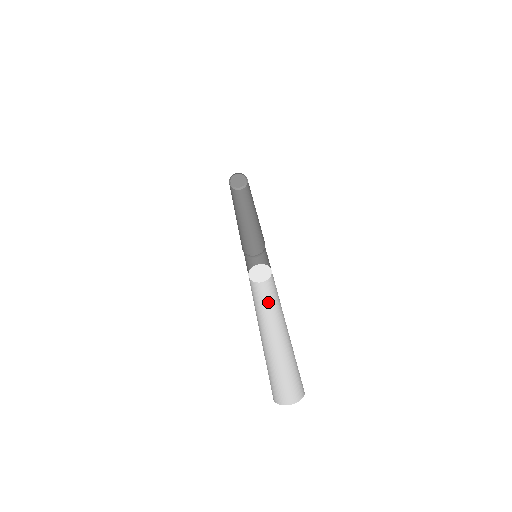
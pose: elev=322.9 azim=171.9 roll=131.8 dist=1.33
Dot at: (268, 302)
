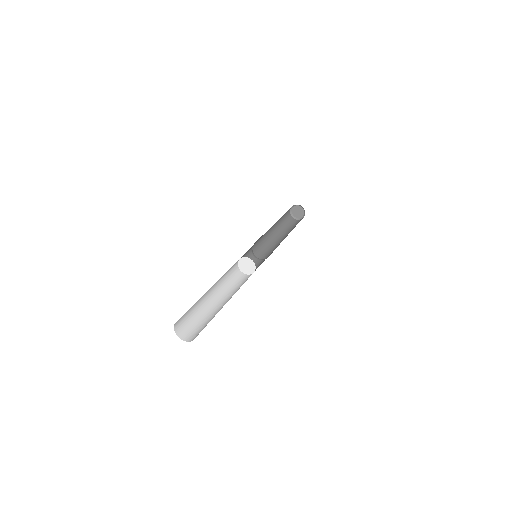
Dot at: (232, 284)
